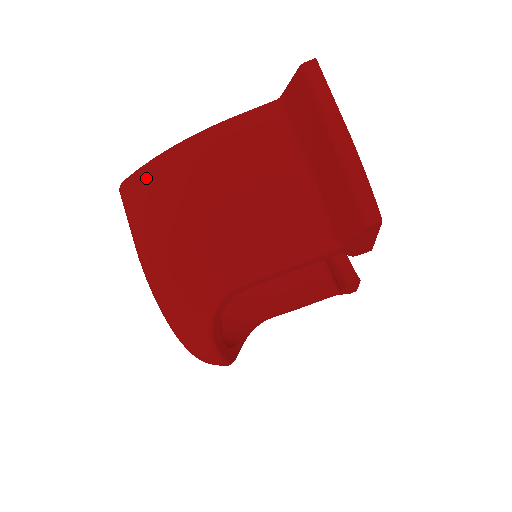
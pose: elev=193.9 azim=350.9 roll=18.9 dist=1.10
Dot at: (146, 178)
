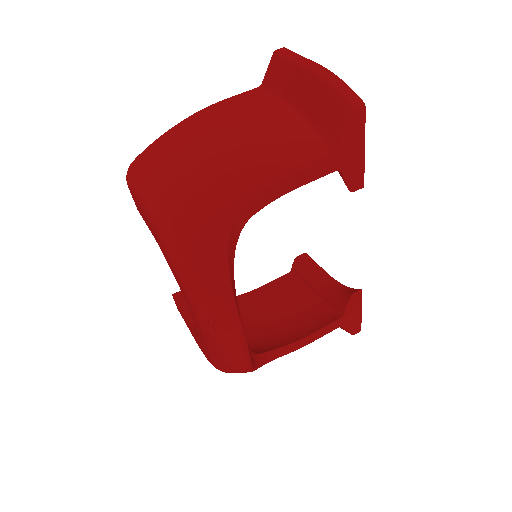
Dot at: (154, 149)
